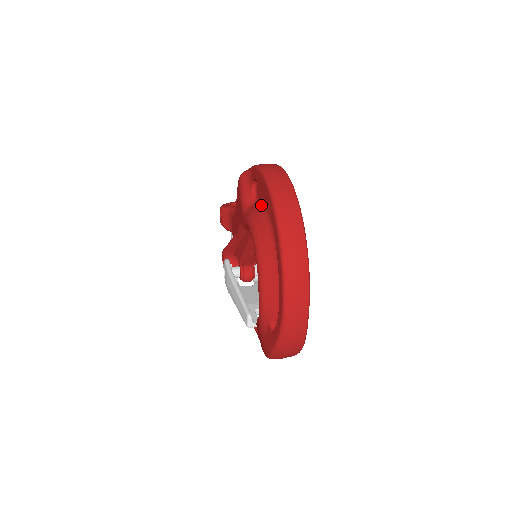
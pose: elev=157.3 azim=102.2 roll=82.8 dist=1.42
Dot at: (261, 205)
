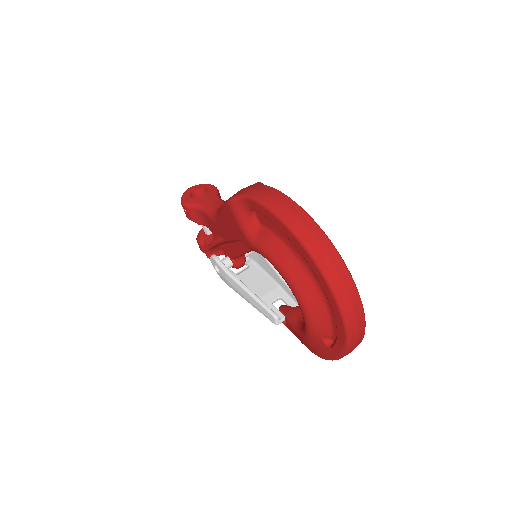
Dot at: (275, 237)
